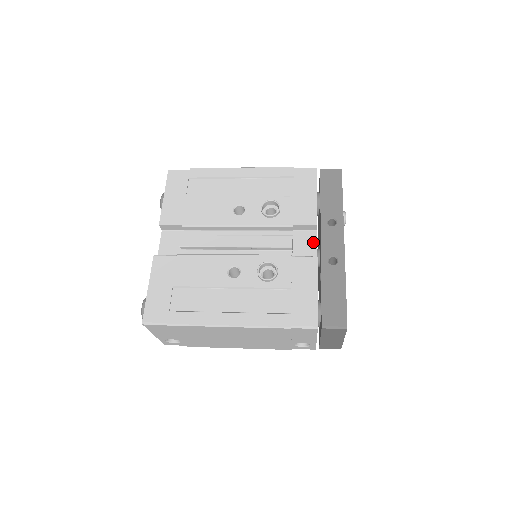
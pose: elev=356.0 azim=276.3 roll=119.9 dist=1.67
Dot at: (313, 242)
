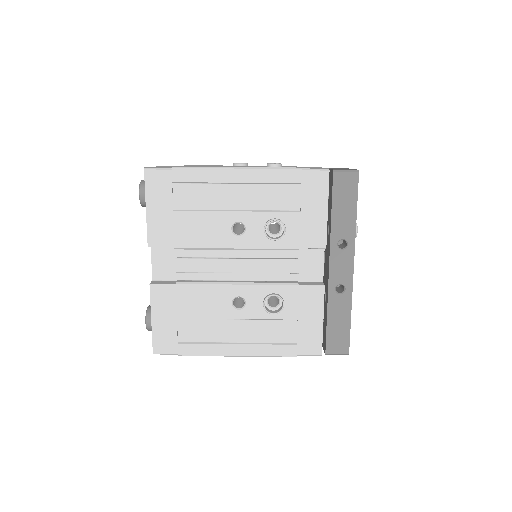
Dot at: (320, 260)
